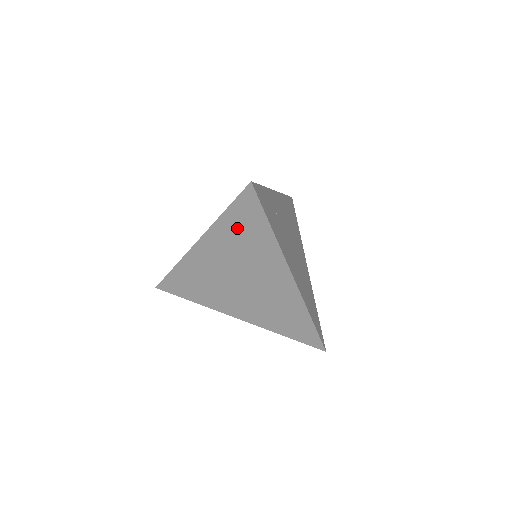
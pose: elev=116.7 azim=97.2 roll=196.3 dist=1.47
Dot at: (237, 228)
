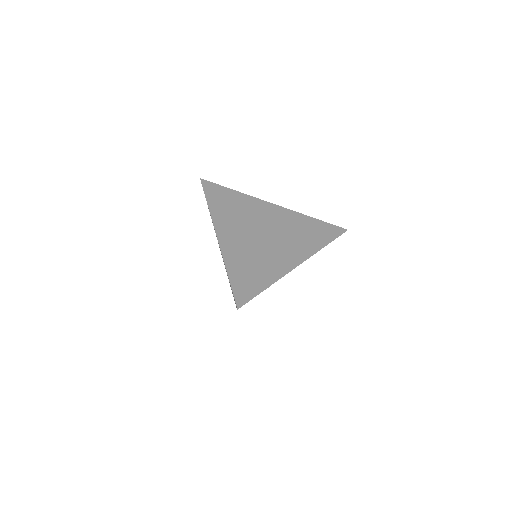
Dot at: occluded
